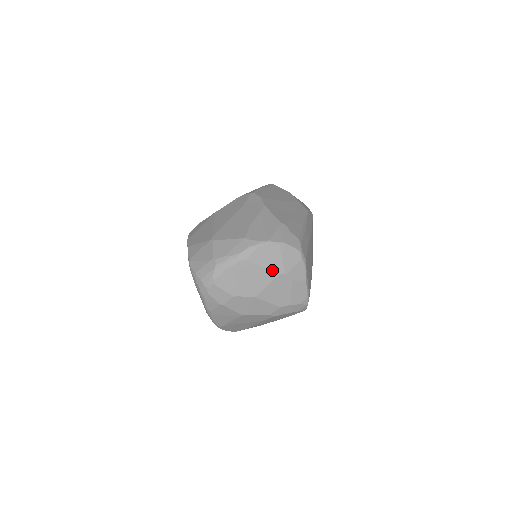
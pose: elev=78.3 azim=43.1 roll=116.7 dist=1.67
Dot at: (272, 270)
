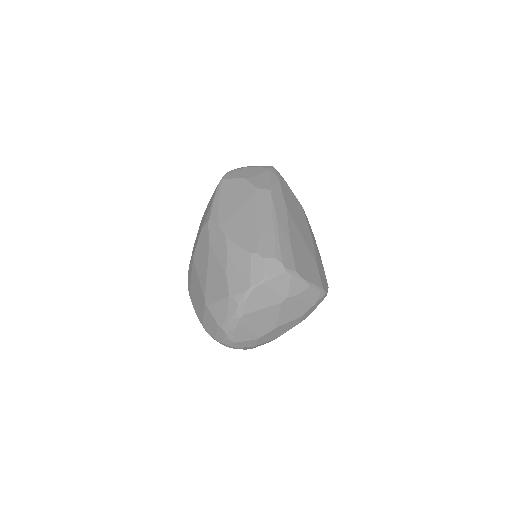
Dot at: (272, 305)
